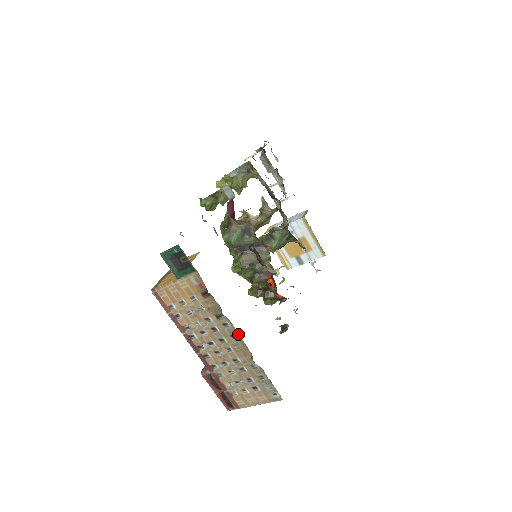
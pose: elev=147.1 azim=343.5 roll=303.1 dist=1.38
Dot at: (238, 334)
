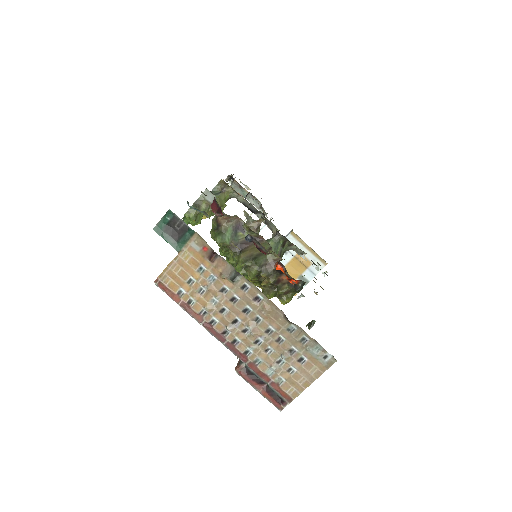
Dot at: (261, 293)
